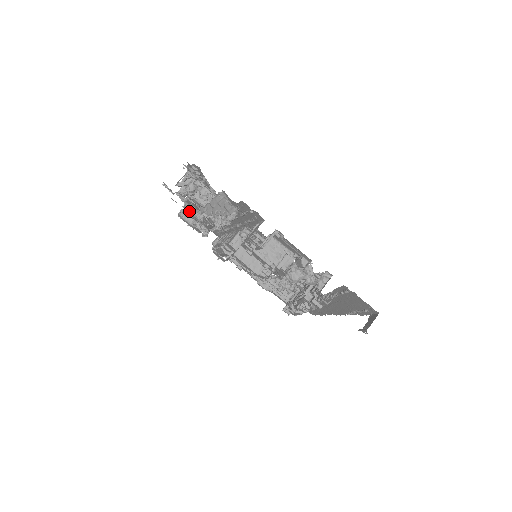
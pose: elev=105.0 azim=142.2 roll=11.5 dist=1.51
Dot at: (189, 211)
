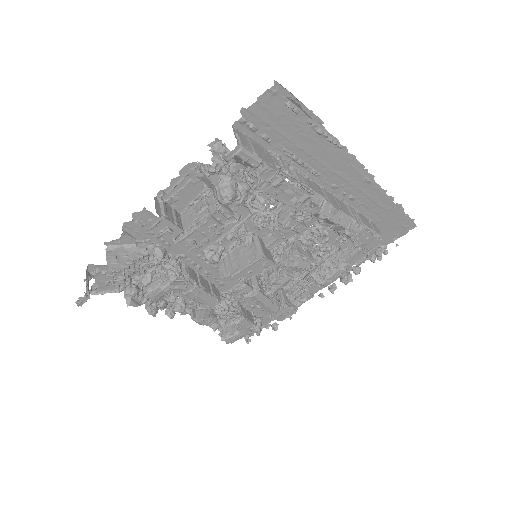
Dot at: (195, 317)
